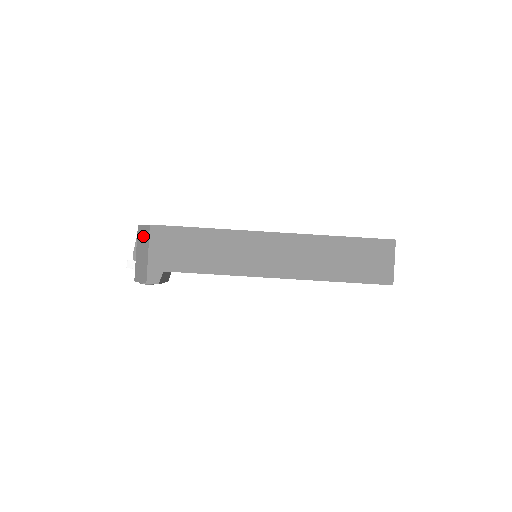
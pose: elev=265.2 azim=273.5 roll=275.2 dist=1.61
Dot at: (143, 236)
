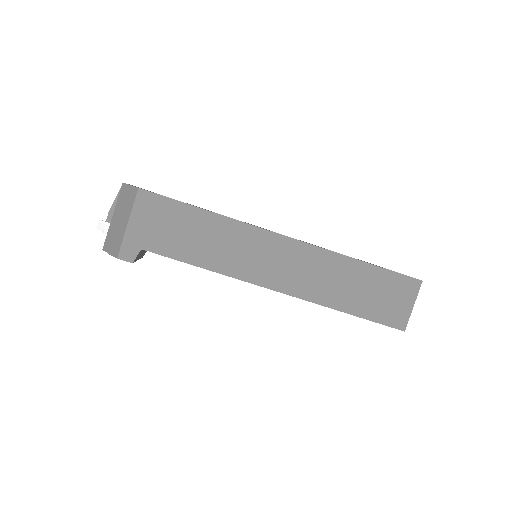
Dot at: (126, 199)
